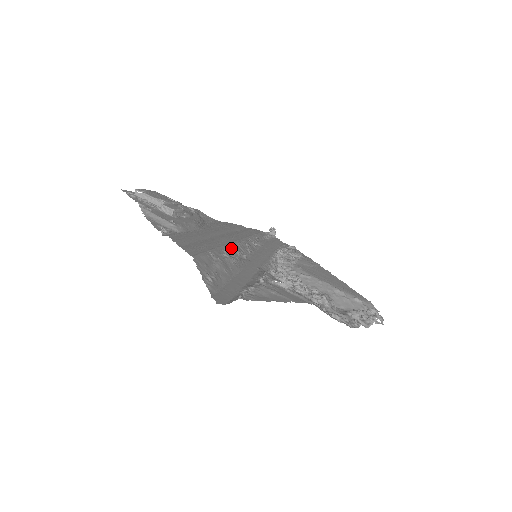
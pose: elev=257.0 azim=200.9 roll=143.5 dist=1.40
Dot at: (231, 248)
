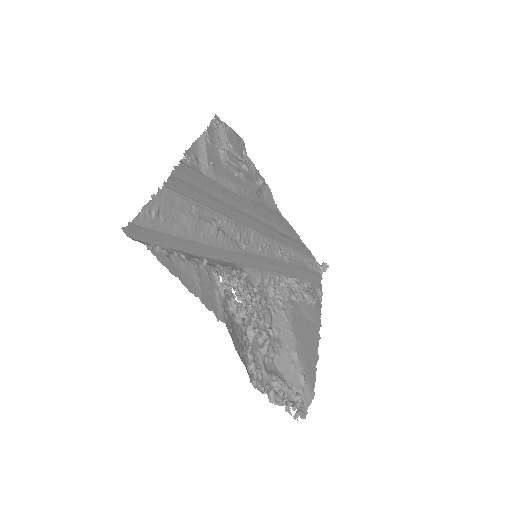
Dot at: (235, 227)
